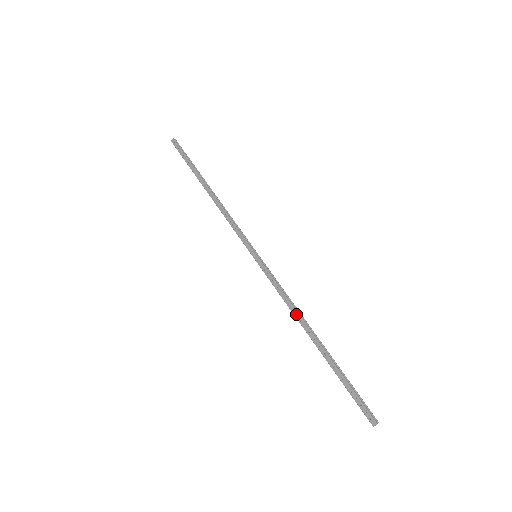
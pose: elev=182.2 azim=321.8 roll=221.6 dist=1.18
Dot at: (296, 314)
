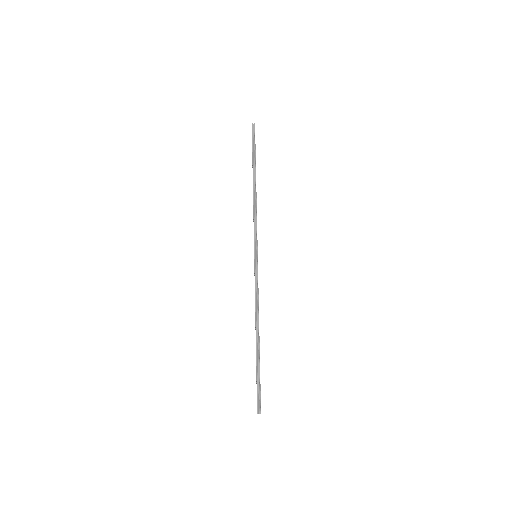
Dot at: (255, 314)
